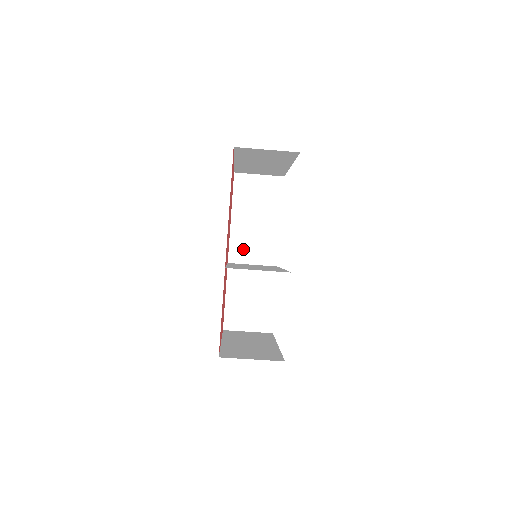
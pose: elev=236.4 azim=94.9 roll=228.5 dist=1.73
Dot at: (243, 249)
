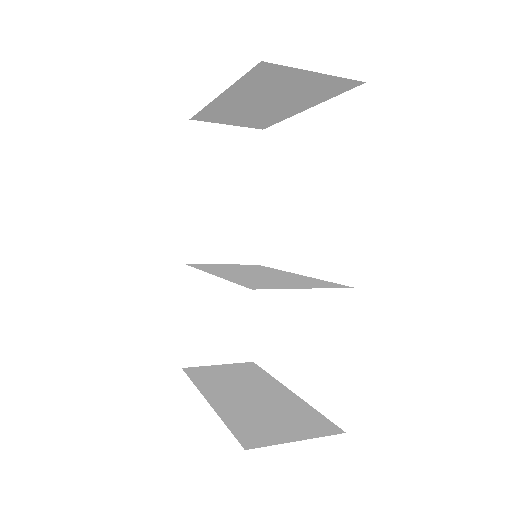
Dot at: (207, 241)
